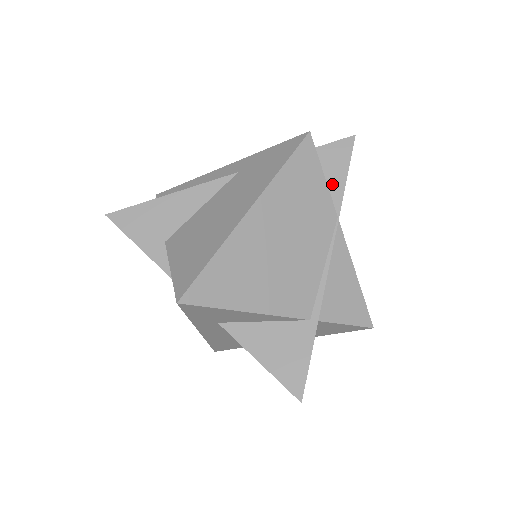
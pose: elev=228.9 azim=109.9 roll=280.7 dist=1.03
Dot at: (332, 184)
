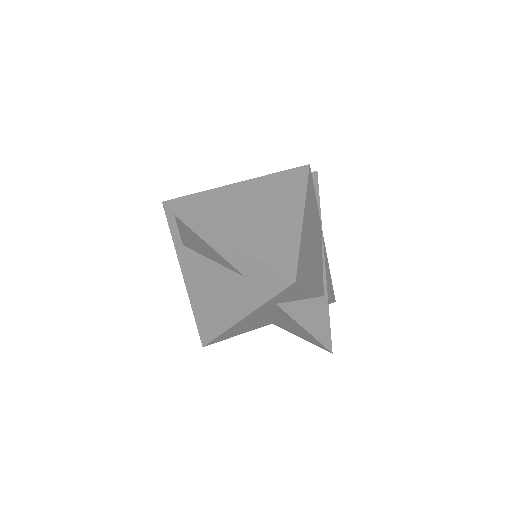
Dot at: occluded
